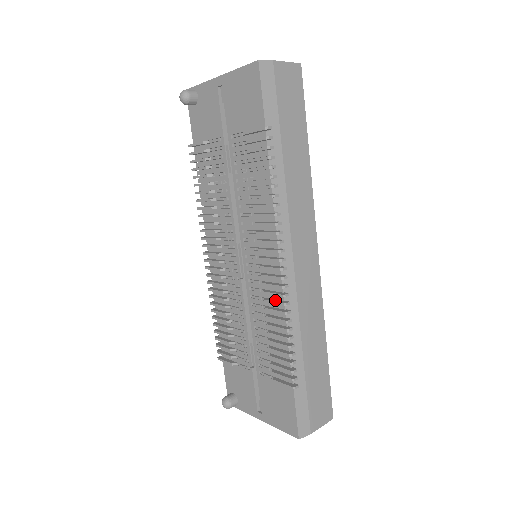
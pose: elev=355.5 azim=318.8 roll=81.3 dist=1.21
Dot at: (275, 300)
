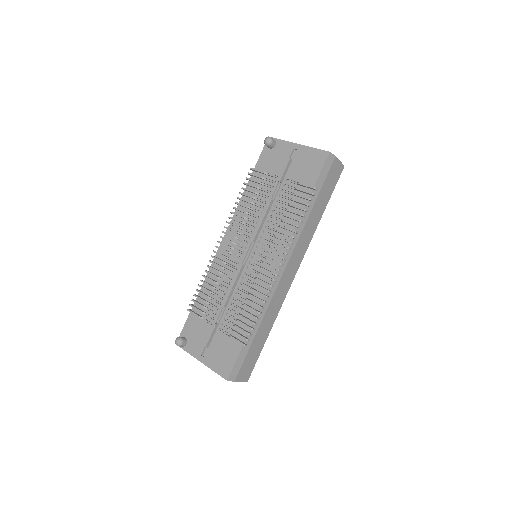
Dot at: (262, 286)
